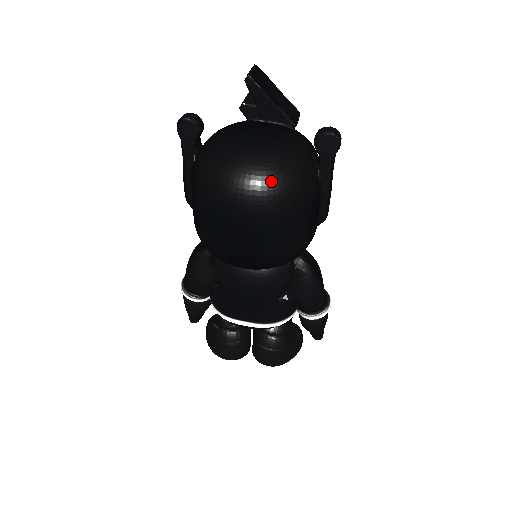
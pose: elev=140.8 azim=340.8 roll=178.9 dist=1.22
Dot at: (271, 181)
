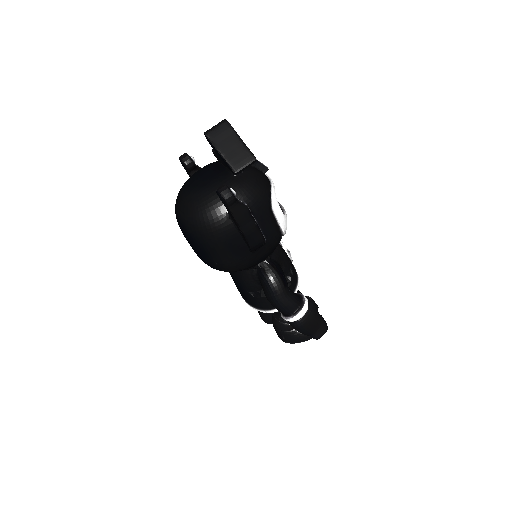
Dot at: (187, 217)
